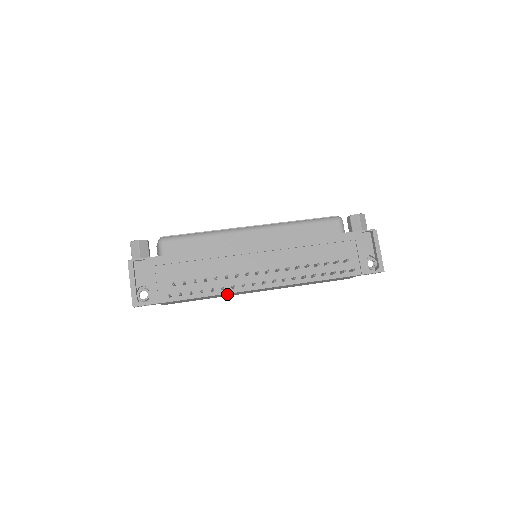
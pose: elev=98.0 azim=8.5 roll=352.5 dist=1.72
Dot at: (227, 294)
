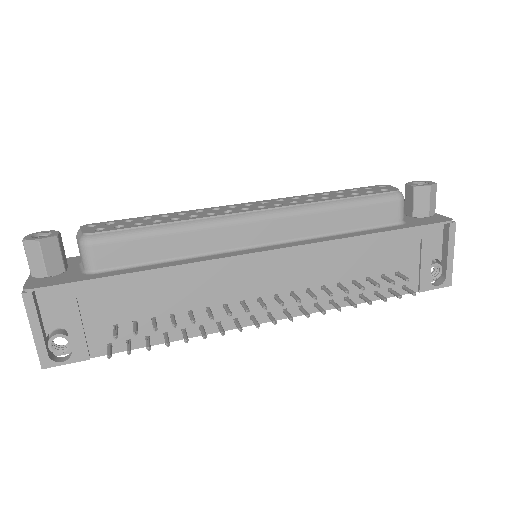
Dot at: occluded
